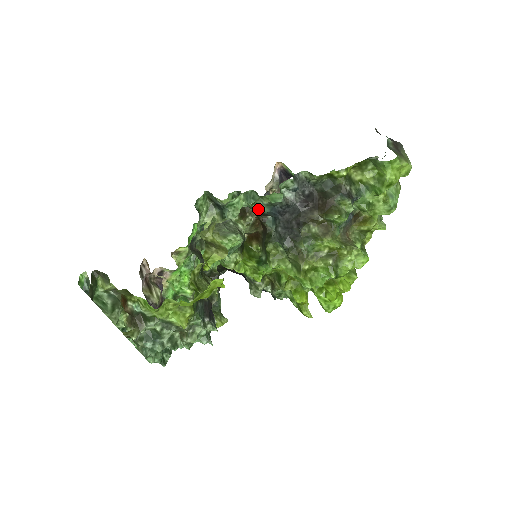
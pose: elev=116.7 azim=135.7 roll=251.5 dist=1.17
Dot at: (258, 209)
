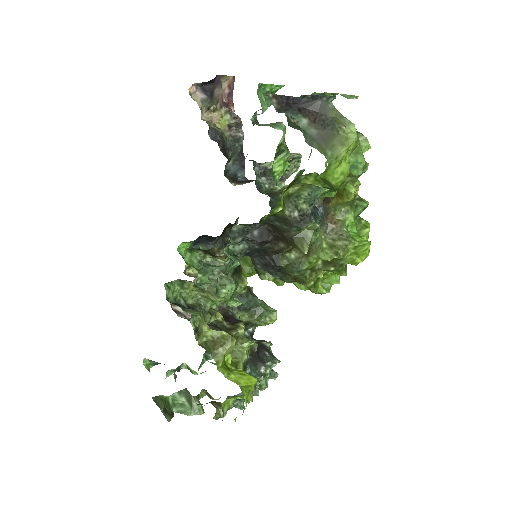
Dot at: (224, 269)
